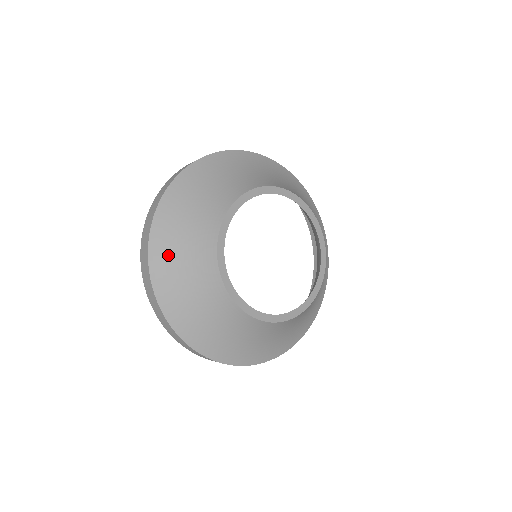
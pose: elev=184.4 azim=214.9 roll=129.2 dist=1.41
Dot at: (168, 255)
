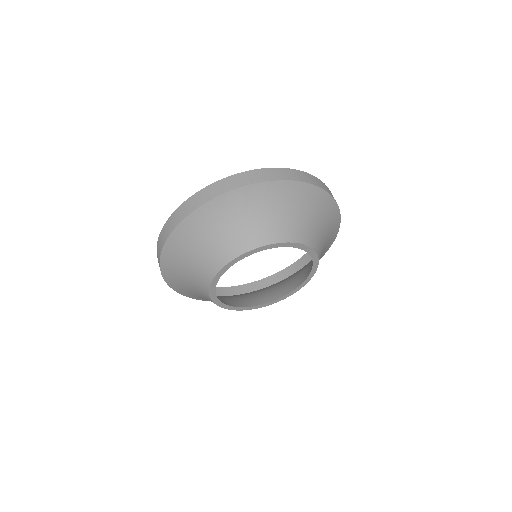
Dot at: (197, 231)
